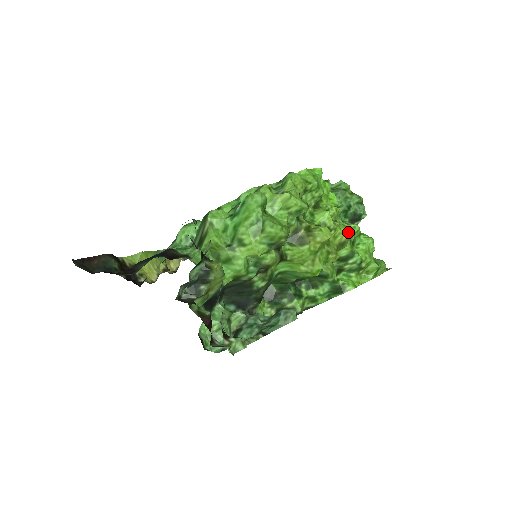
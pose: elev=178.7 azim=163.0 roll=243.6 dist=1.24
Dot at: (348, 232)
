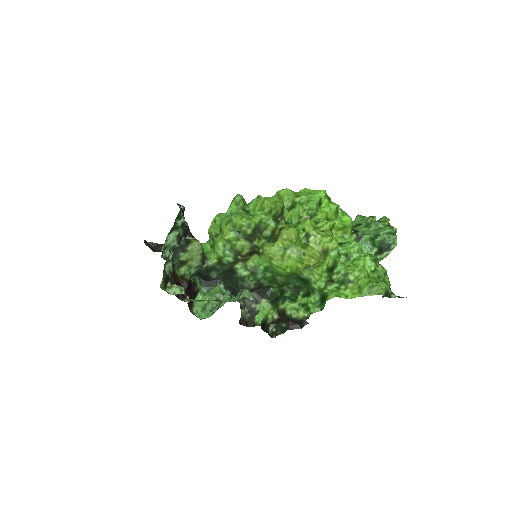
Dot at: (330, 240)
